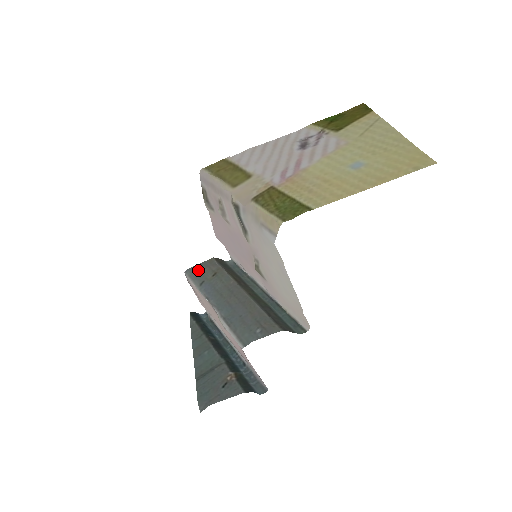
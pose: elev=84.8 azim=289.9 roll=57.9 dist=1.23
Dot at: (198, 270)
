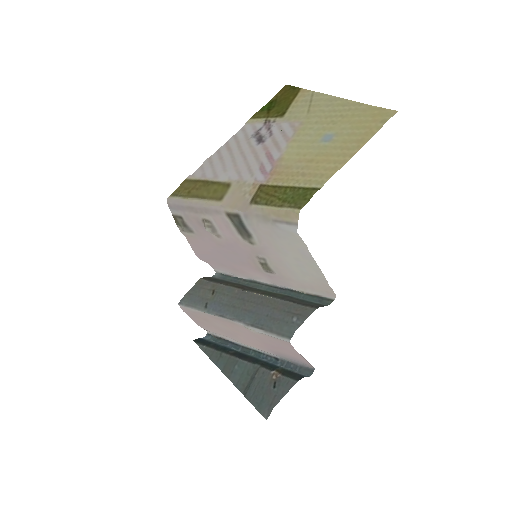
Dot at: (193, 296)
